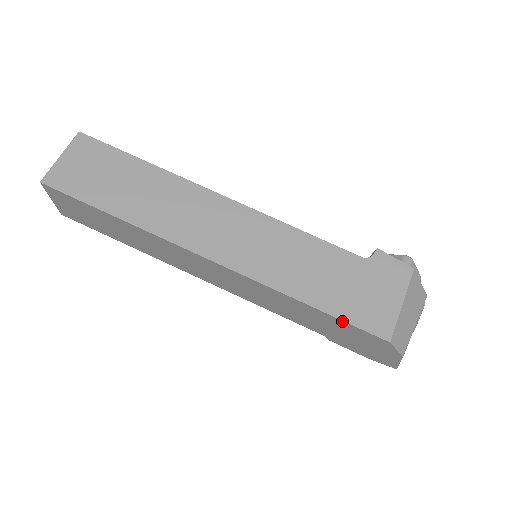
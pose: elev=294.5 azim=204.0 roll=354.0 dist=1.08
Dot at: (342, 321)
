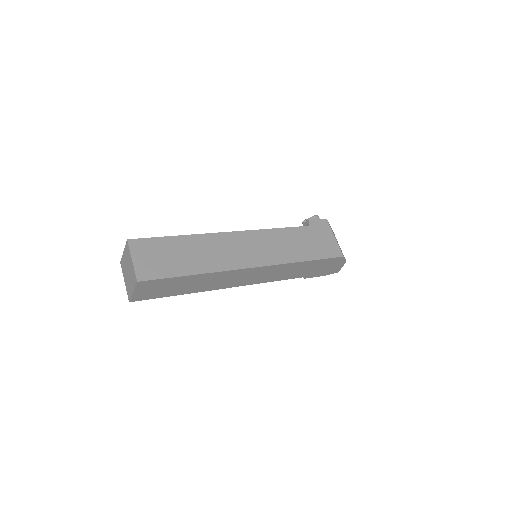
Dot at: (322, 260)
